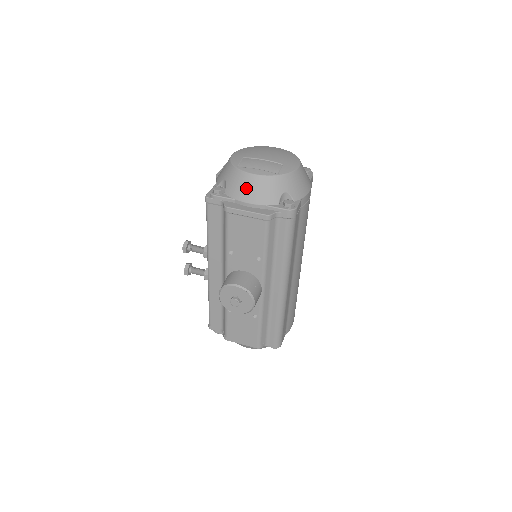
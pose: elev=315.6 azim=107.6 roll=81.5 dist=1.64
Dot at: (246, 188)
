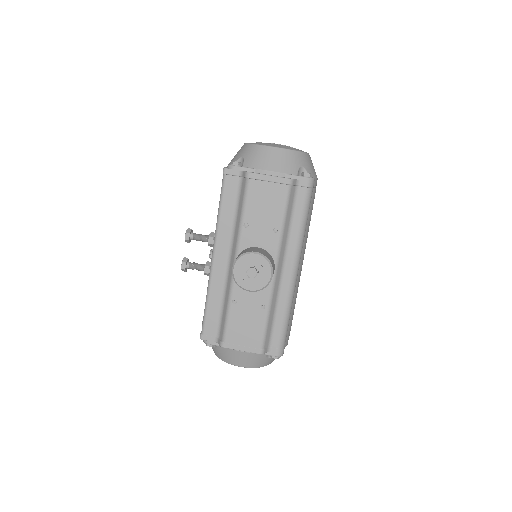
Dot at: (267, 158)
